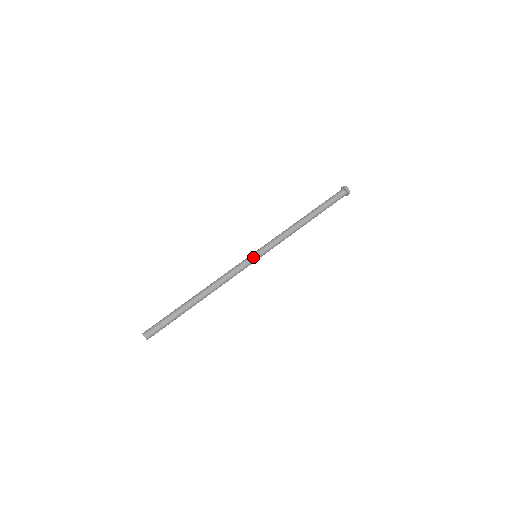
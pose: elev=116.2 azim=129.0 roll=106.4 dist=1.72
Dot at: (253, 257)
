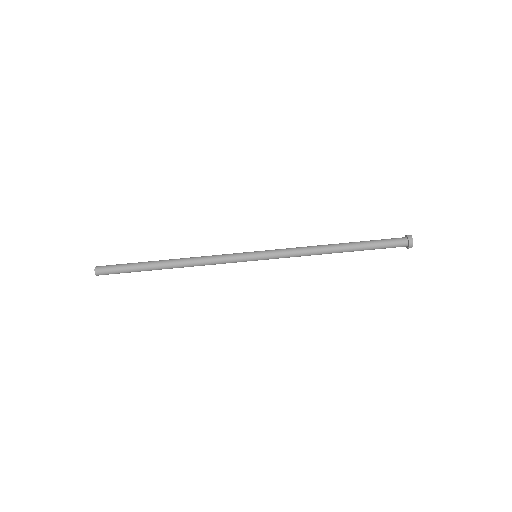
Dot at: occluded
